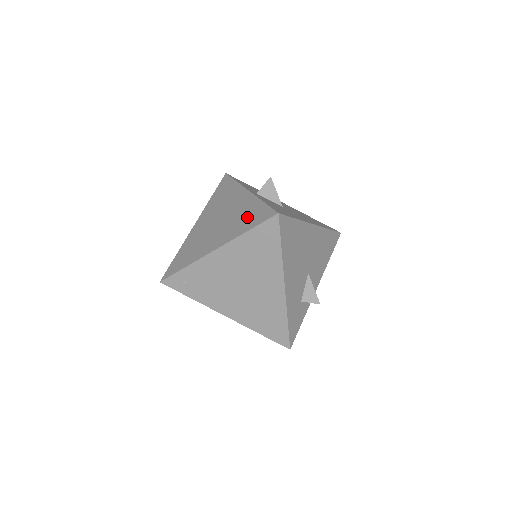
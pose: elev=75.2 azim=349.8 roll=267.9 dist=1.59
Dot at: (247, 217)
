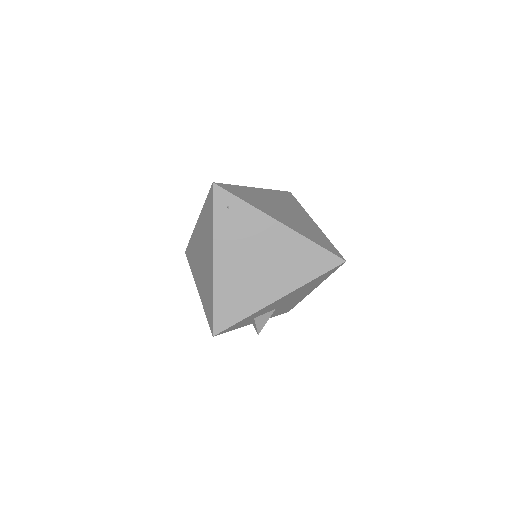
Dot at: (316, 235)
